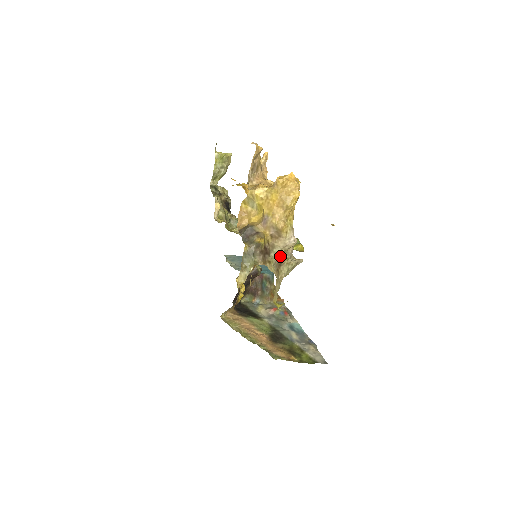
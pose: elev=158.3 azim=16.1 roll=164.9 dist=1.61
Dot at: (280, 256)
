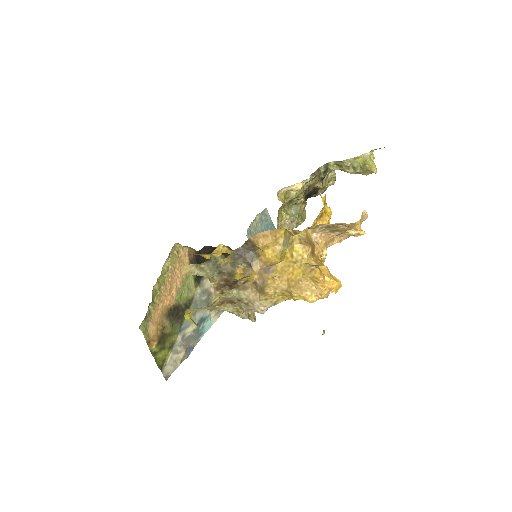
Dot at: (239, 300)
